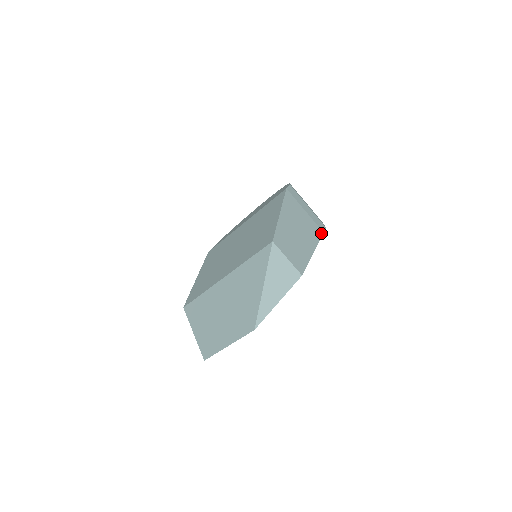
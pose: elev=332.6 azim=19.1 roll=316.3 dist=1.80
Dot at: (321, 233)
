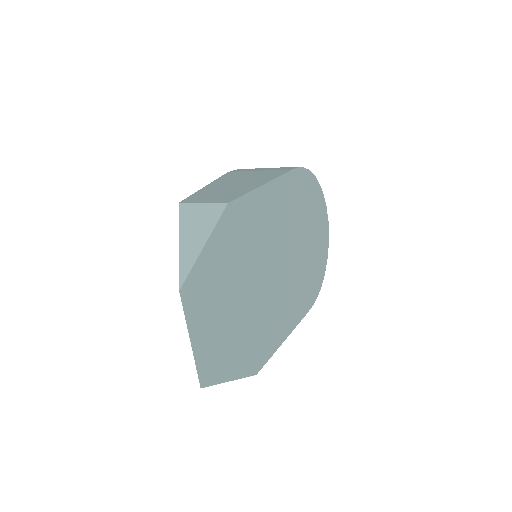
Dot at: (286, 171)
